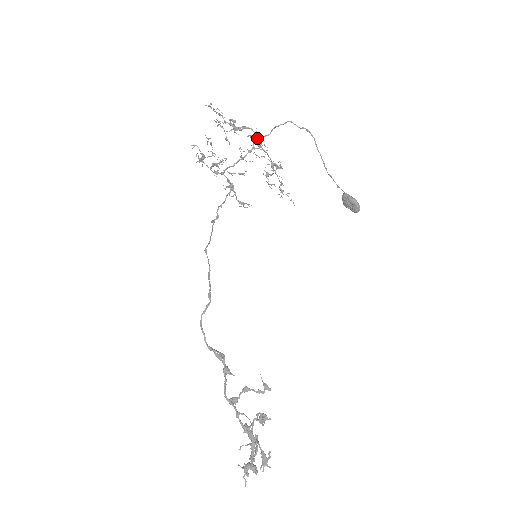
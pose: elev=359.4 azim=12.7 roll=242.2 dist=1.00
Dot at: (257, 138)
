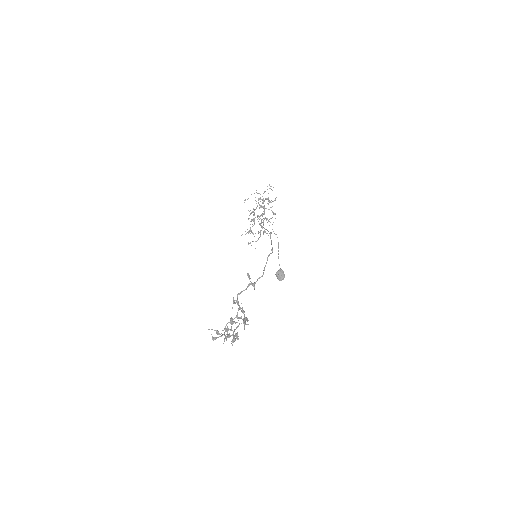
Dot at: occluded
